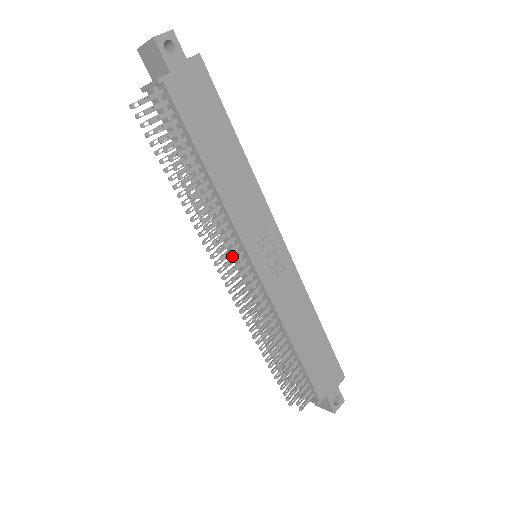
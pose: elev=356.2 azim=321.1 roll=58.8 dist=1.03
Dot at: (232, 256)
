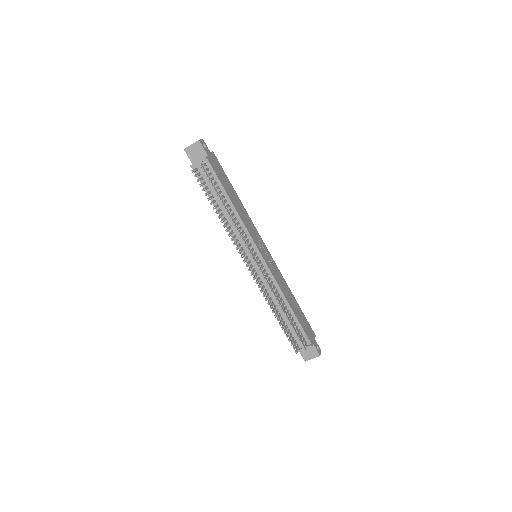
Dot at: (244, 257)
